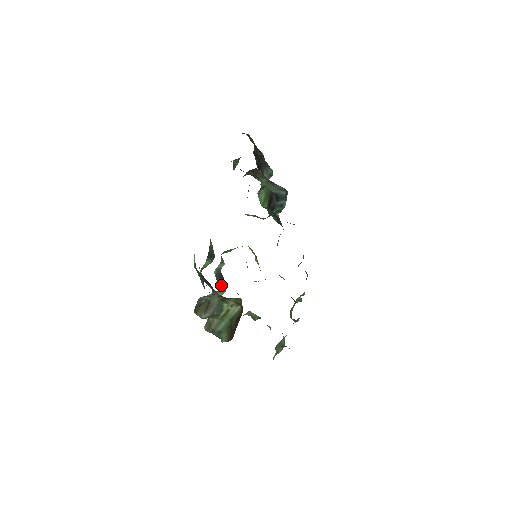
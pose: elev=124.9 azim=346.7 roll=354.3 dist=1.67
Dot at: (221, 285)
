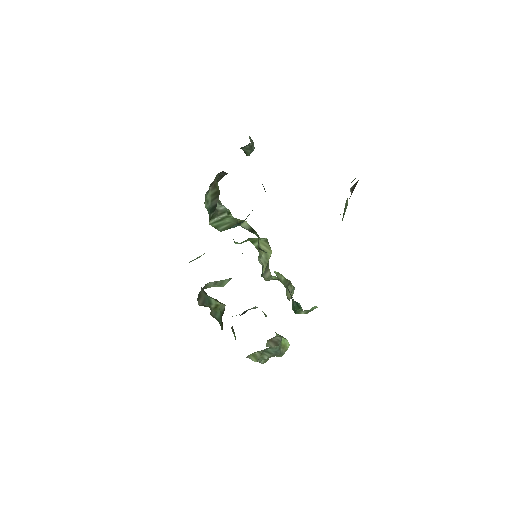
Dot at: occluded
